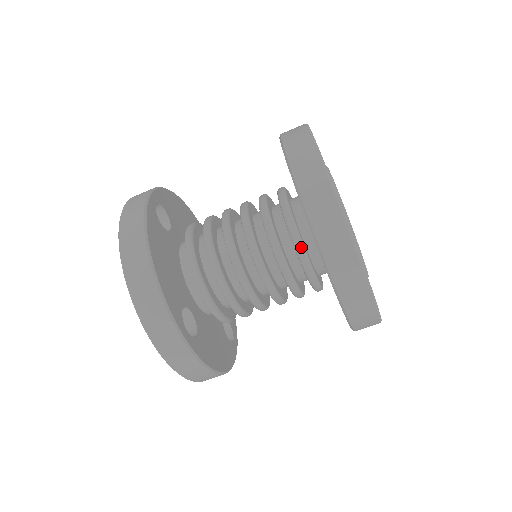
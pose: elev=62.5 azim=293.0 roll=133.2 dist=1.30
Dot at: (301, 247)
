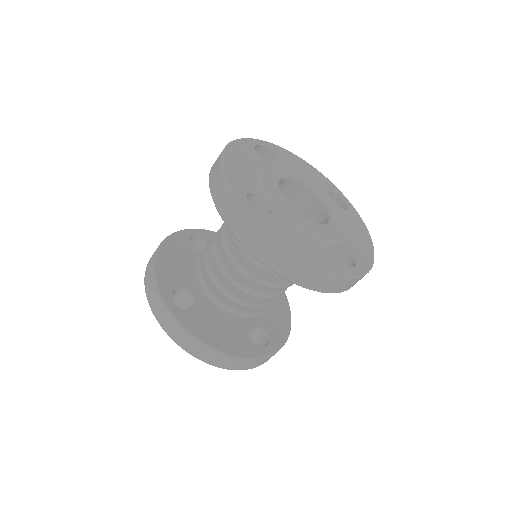
Dot at: occluded
